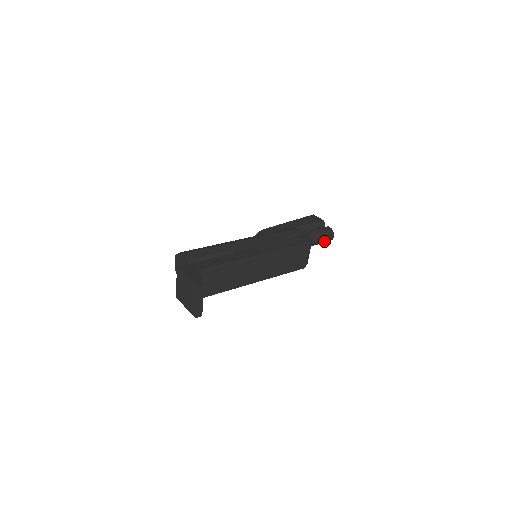
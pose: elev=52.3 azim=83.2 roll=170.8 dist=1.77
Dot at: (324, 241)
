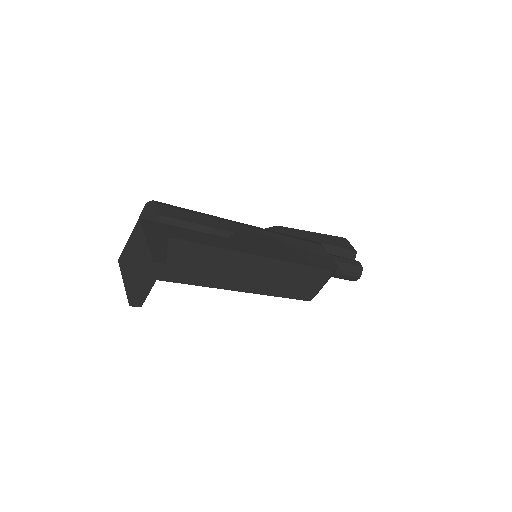
Dot at: (346, 277)
